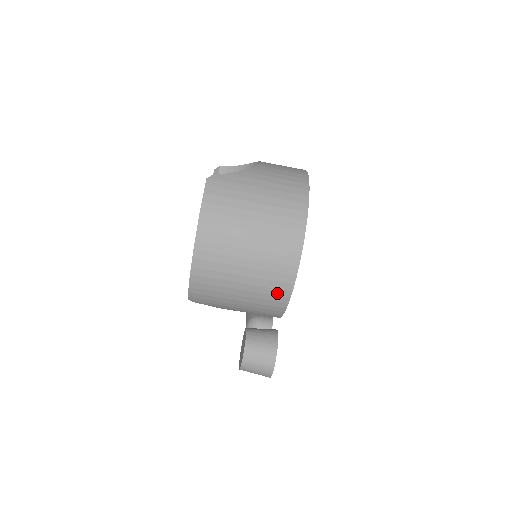
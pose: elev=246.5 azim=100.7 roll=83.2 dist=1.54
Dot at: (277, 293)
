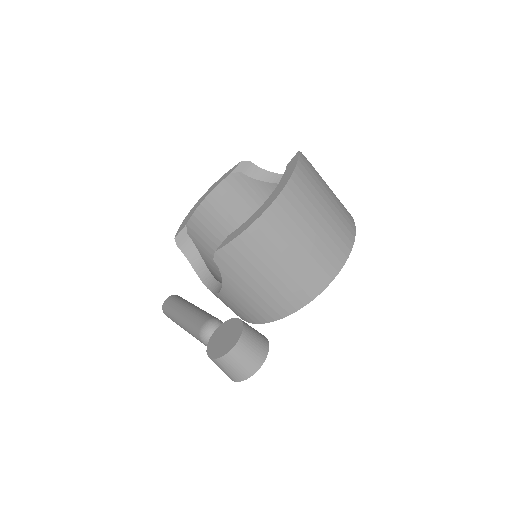
Dot at: (307, 288)
